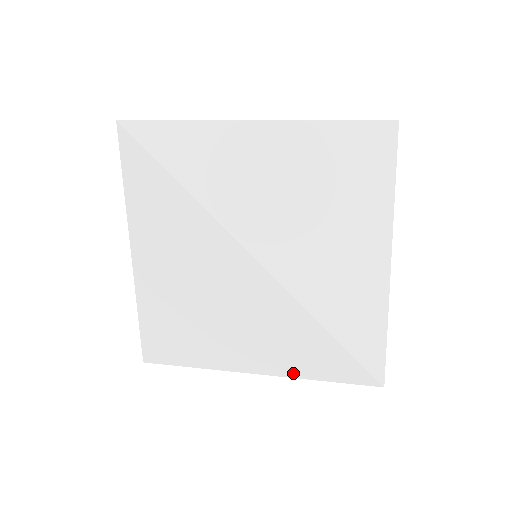
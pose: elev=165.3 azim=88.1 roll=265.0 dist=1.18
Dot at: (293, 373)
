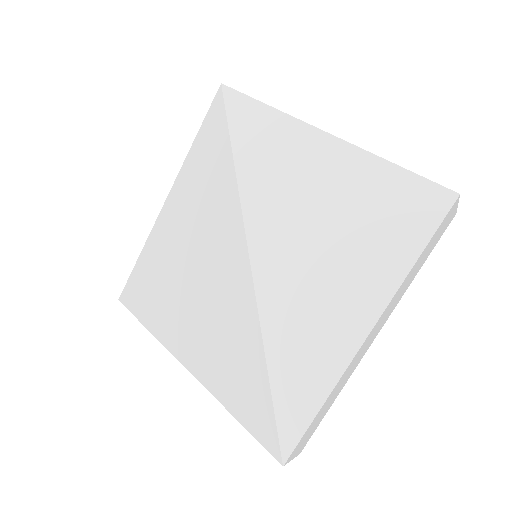
Dot at: (214, 389)
